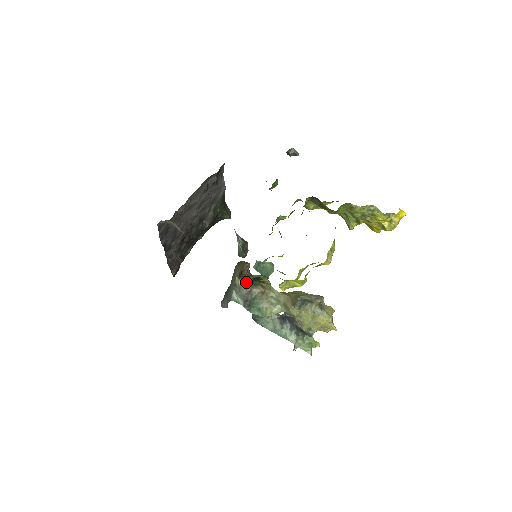
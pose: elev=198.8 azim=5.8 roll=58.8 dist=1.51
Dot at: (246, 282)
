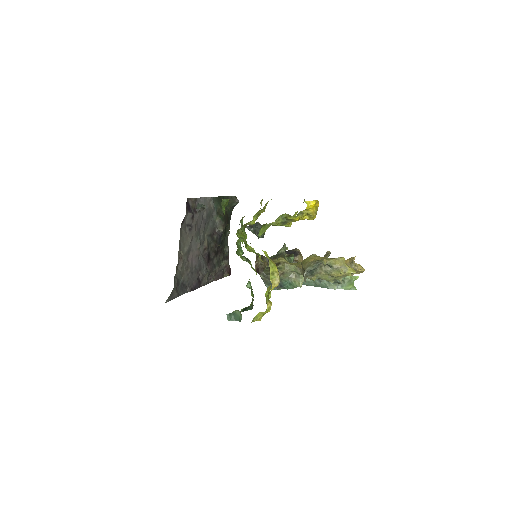
Dot at: (266, 272)
